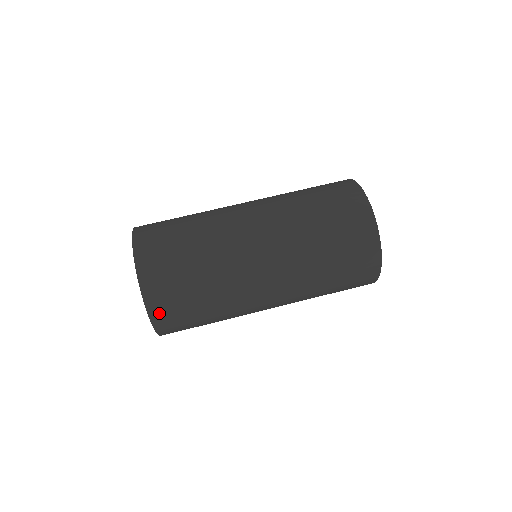
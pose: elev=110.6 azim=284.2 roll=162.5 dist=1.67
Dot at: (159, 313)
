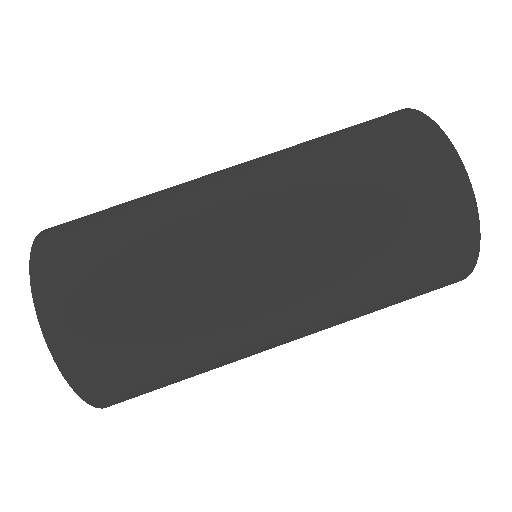
Dot at: occluded
